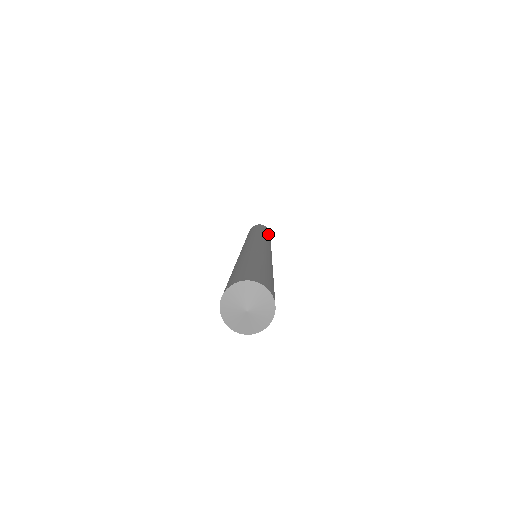
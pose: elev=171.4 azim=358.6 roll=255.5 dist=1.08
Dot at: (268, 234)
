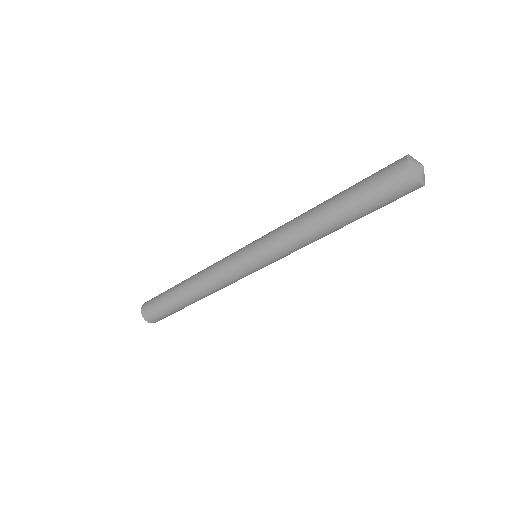
Dot at: occluded
